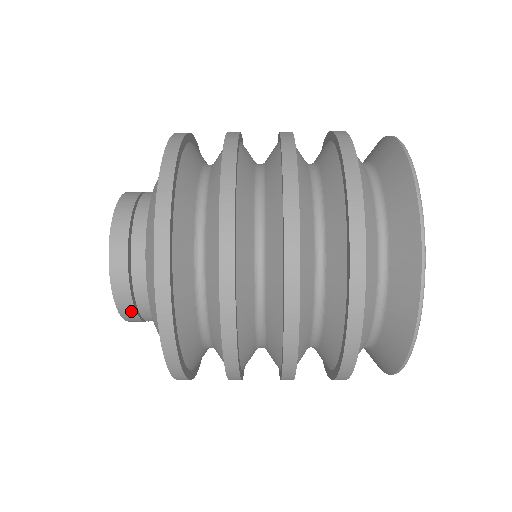
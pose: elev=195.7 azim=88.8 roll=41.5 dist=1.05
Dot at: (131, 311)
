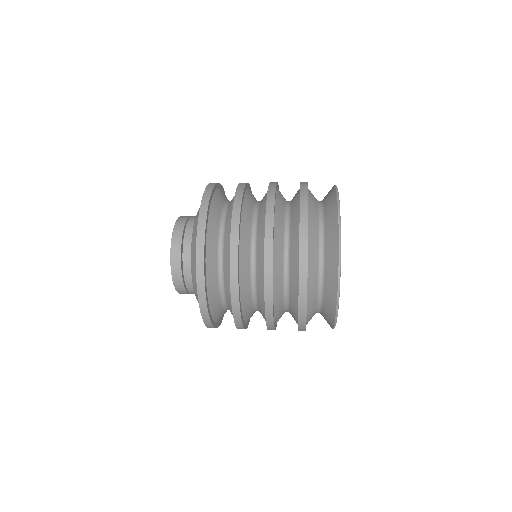
Dot at: (178, 269)
